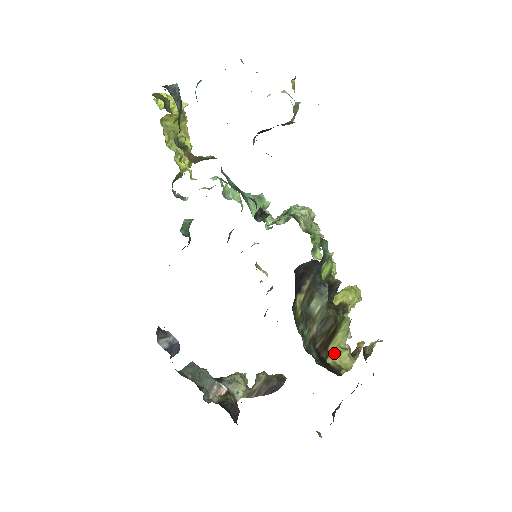
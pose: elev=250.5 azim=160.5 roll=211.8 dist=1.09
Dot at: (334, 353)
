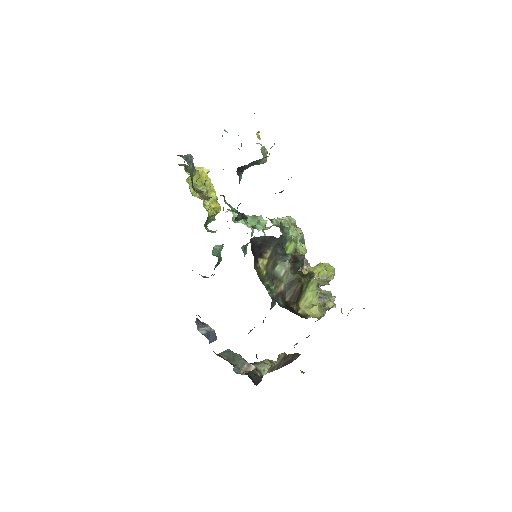
Dot at: (306, 308)
